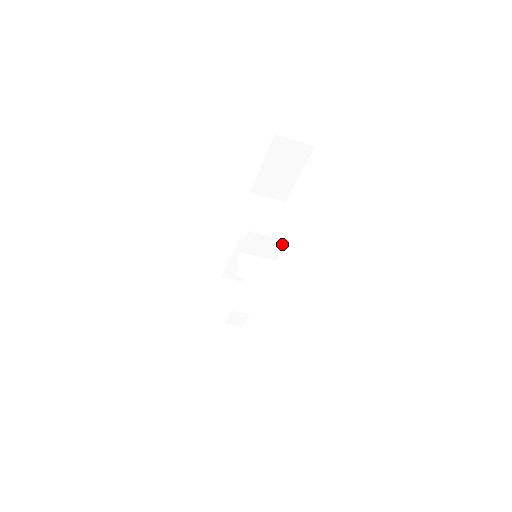
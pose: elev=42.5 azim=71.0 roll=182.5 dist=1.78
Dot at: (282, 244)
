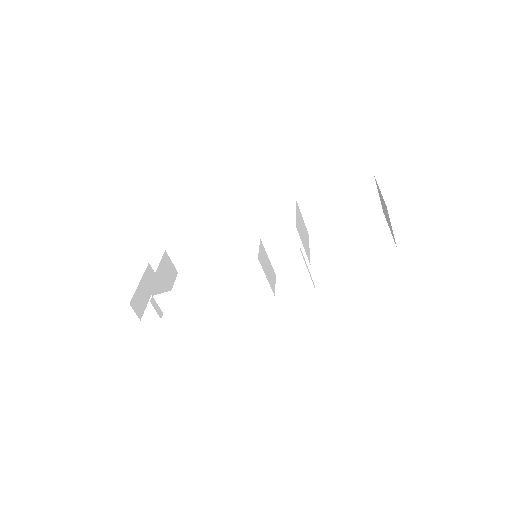
Dot at: (302, 264)
